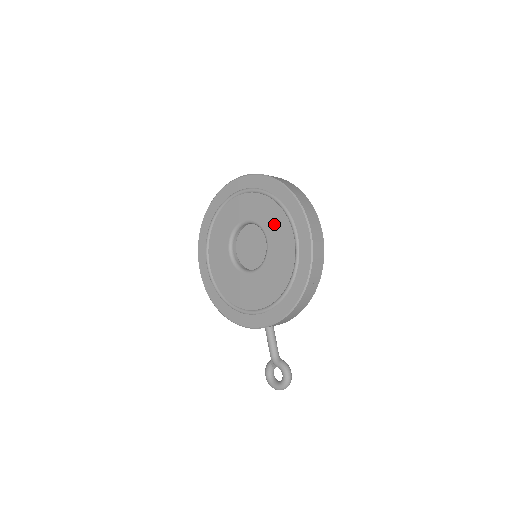
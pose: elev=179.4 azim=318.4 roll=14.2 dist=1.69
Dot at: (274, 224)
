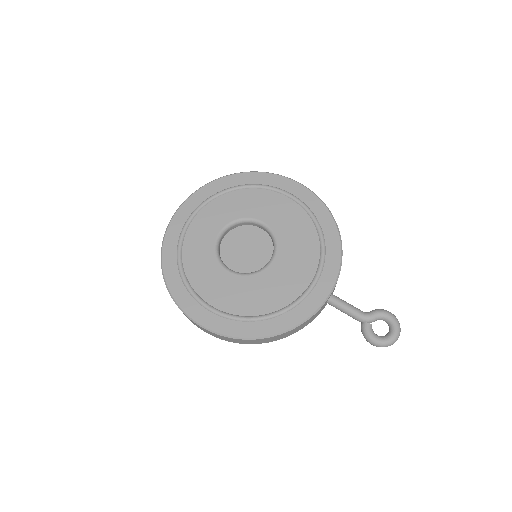
Dot at: (259, 204)
